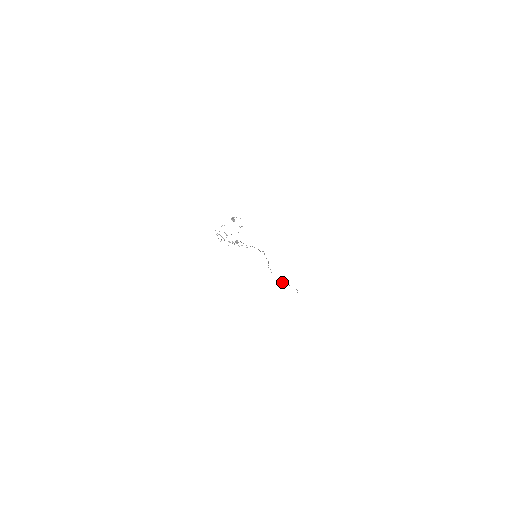
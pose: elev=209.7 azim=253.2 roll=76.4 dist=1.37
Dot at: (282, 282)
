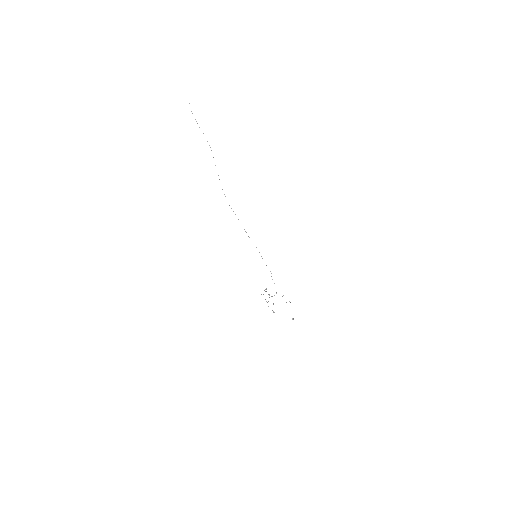
Dot at: occluded
